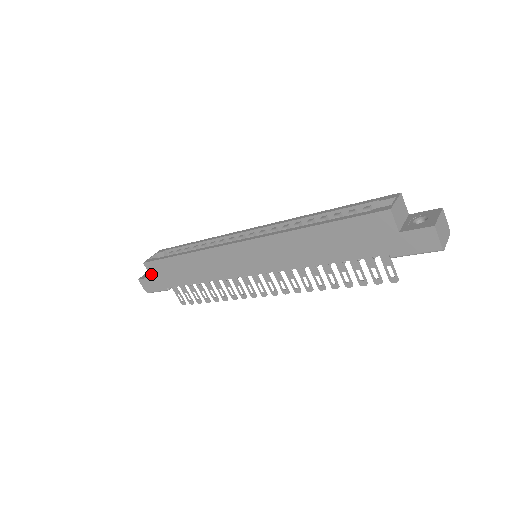
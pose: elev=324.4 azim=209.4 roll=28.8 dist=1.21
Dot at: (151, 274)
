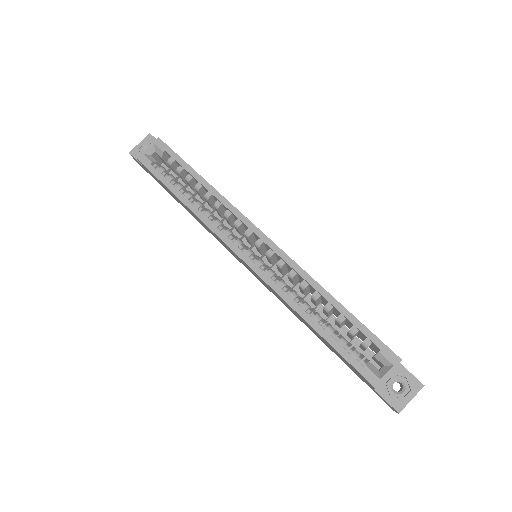
Dot at: (144, 167)
